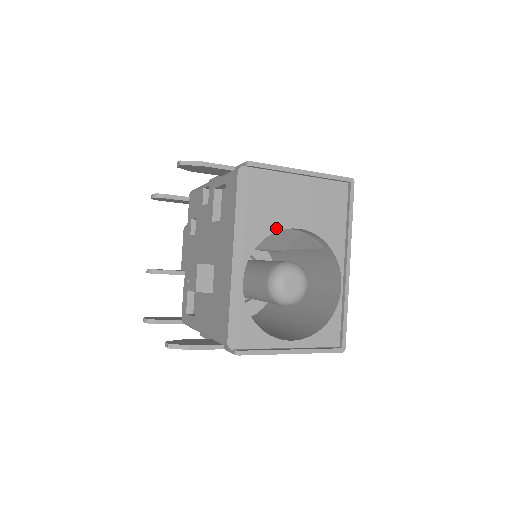
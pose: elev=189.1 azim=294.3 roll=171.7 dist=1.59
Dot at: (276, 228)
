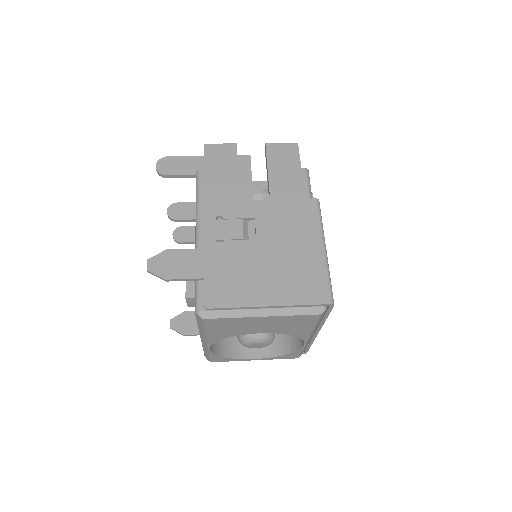
Dot at: (237, 335)
